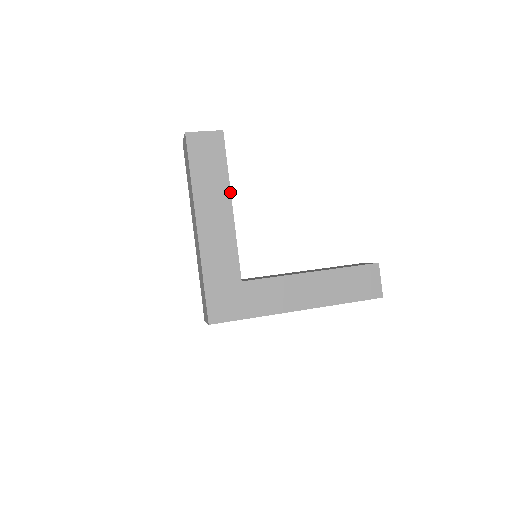
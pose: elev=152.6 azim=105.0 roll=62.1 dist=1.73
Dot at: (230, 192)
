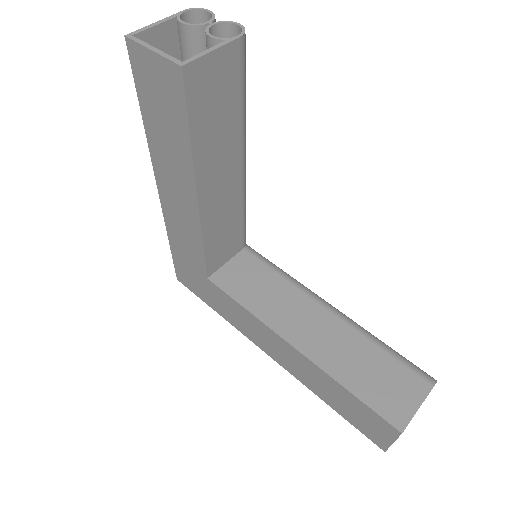
Dot at: (194, 179)
